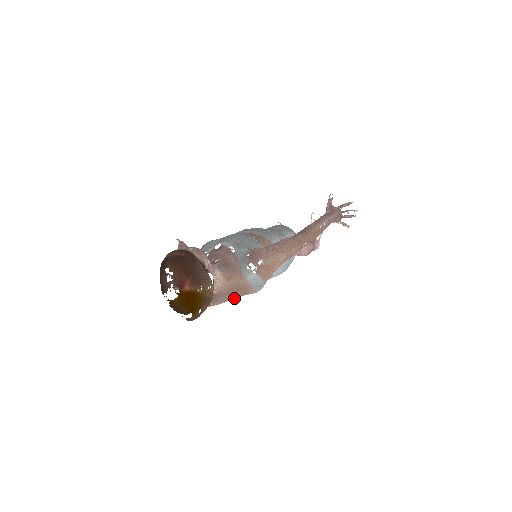
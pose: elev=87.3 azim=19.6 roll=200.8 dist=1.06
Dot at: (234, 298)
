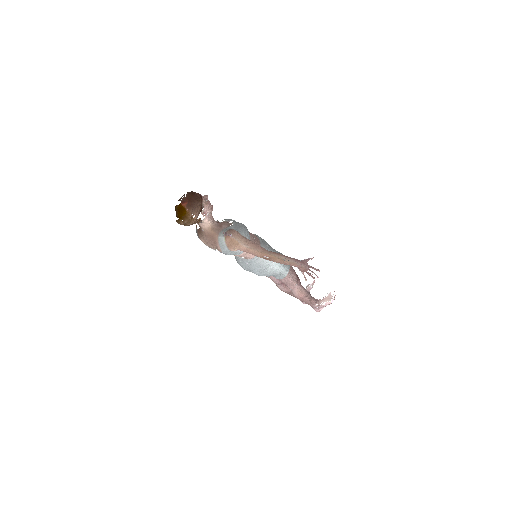
Dot at: occluded
